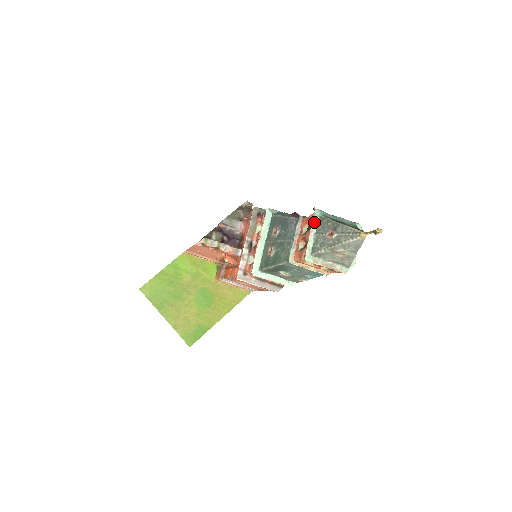
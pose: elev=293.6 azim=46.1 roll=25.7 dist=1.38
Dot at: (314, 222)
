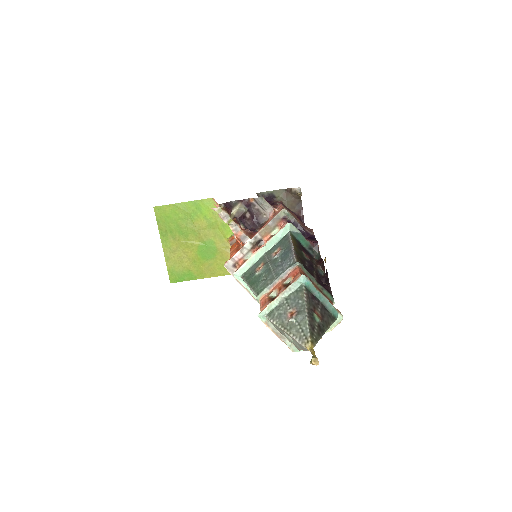
Dot at: (292, 286)
